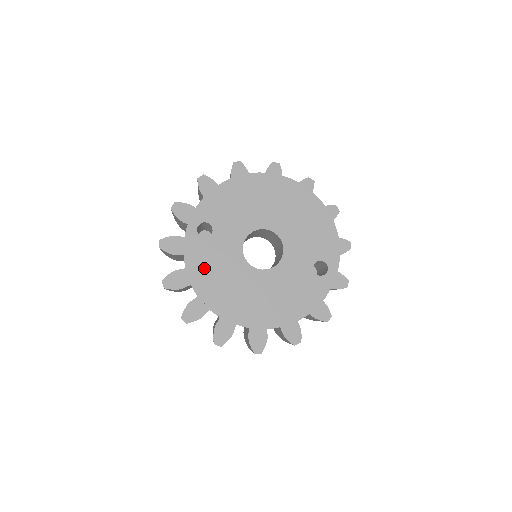
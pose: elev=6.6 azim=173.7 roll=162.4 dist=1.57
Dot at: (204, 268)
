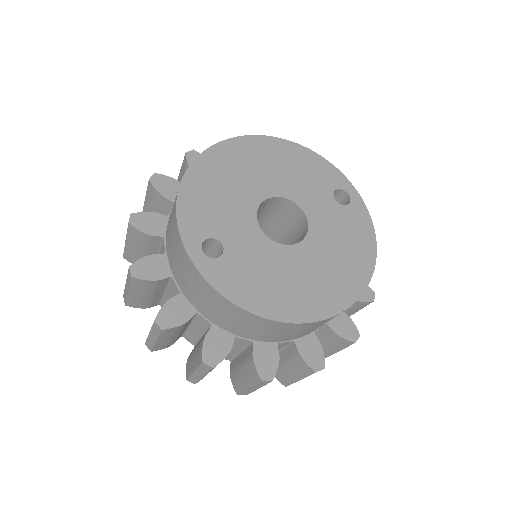
Dot at: (253, 288)
